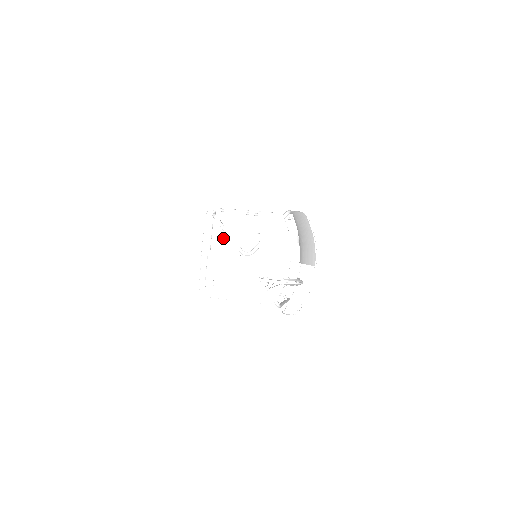
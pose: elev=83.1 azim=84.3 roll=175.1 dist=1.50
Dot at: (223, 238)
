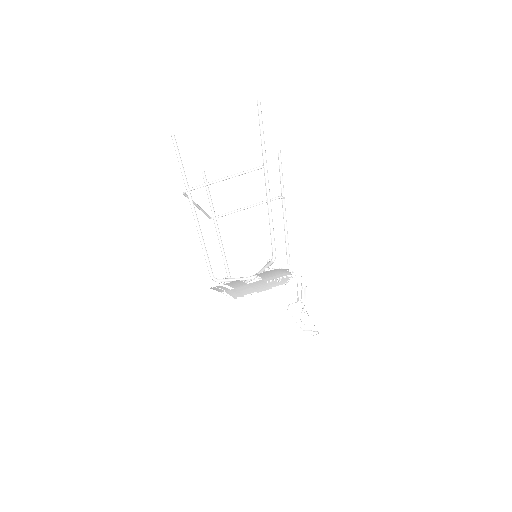
Dot at: occluded
